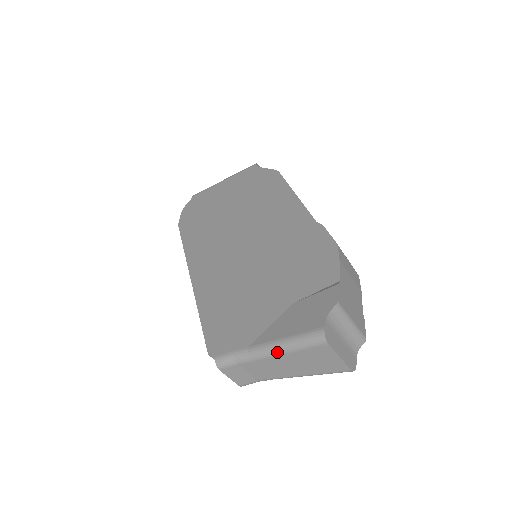
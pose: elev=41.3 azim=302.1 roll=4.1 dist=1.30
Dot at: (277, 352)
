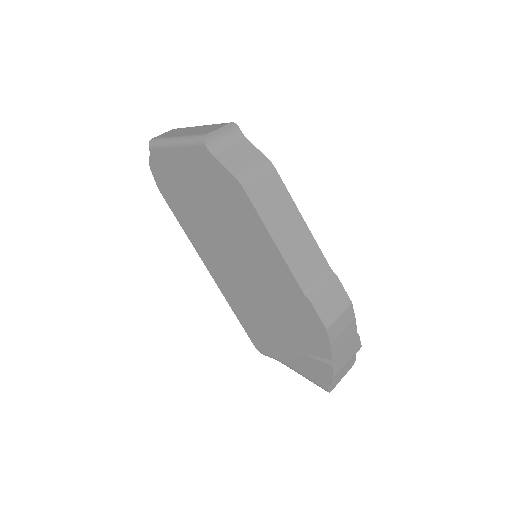
Dot at: occluded
